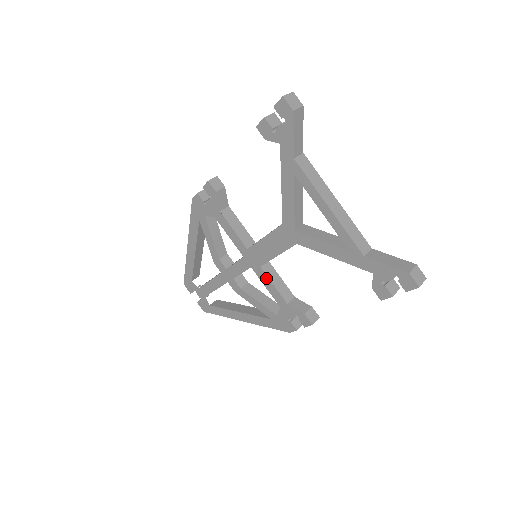
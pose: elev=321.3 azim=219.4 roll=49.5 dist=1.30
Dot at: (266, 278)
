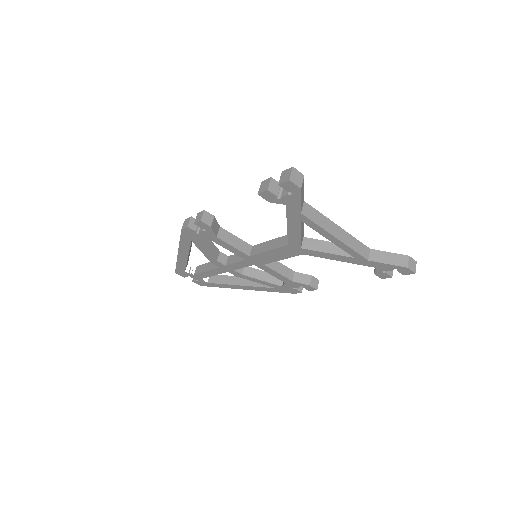
Dot at: (270, 270)
